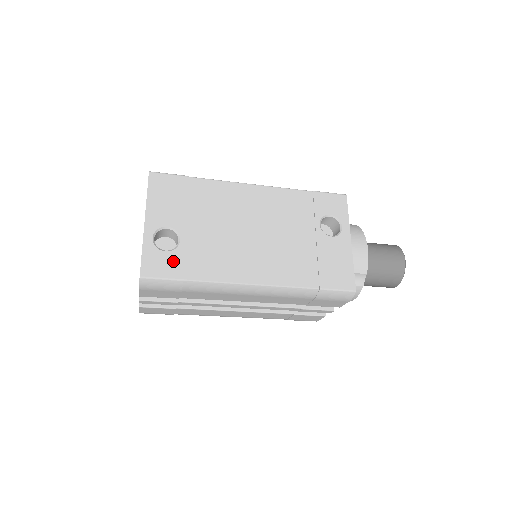
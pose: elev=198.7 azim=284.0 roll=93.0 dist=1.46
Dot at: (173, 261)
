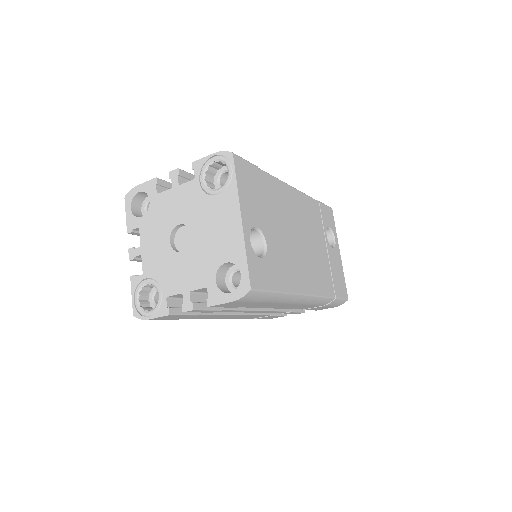
Dot at: (267, 269)
